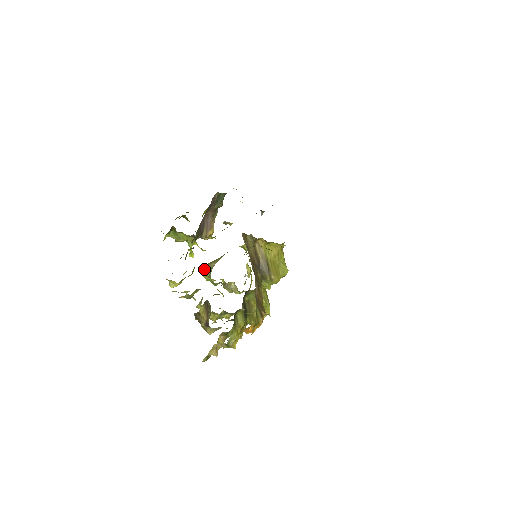
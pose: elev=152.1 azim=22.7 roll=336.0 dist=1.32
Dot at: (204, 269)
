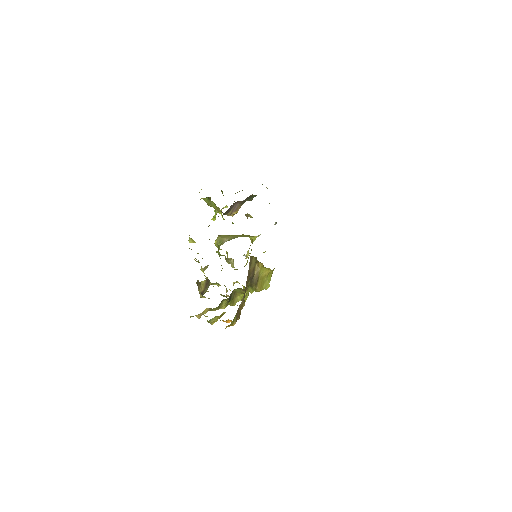
Dot at: (218, 239)
